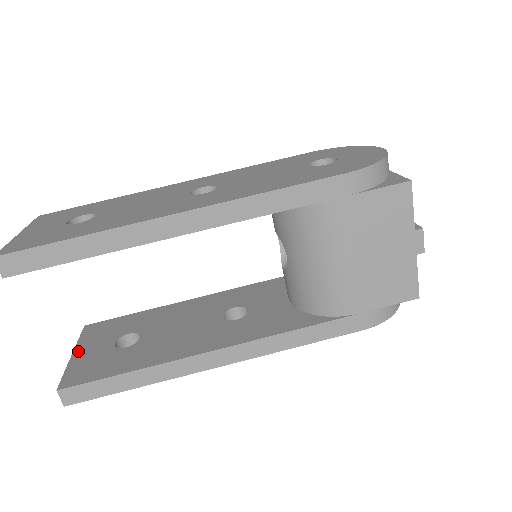
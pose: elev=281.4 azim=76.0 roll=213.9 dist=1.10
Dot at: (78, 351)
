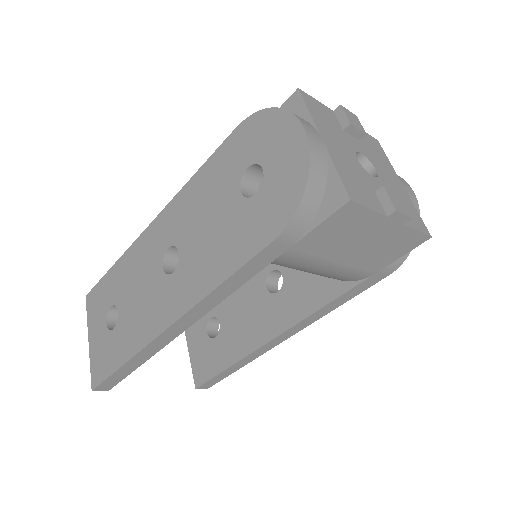
Dot at: (189, 343)
